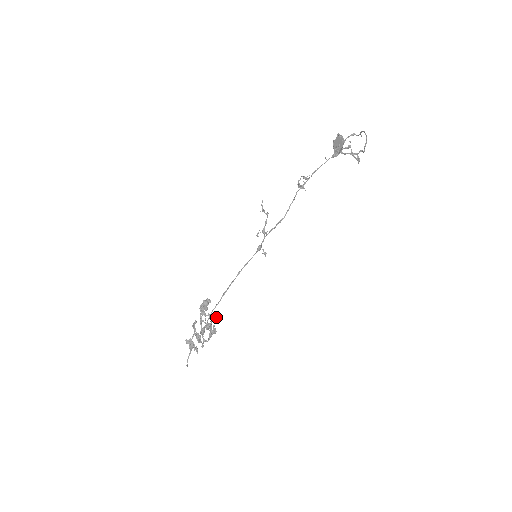
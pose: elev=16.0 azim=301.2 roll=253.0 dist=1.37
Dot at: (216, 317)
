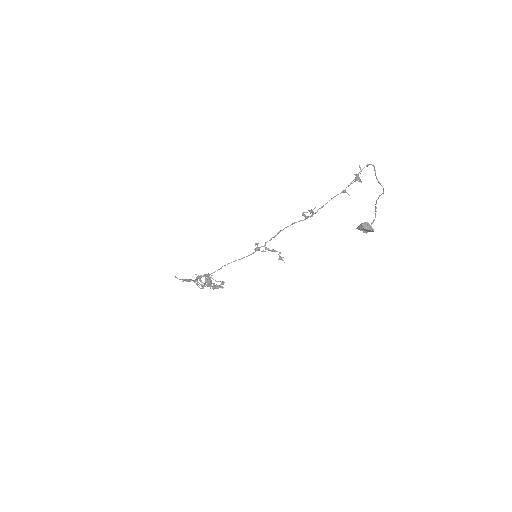
Dot at: occluded
